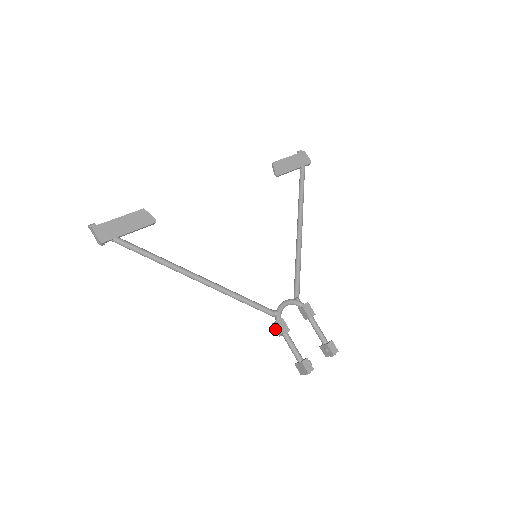
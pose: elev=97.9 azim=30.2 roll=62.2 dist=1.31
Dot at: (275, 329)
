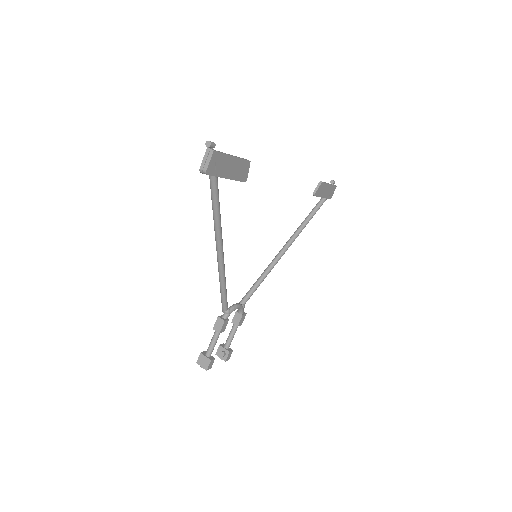
Dot at: (216, 322)
